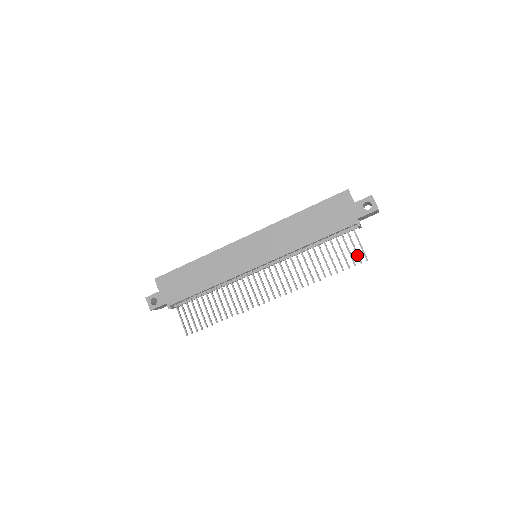
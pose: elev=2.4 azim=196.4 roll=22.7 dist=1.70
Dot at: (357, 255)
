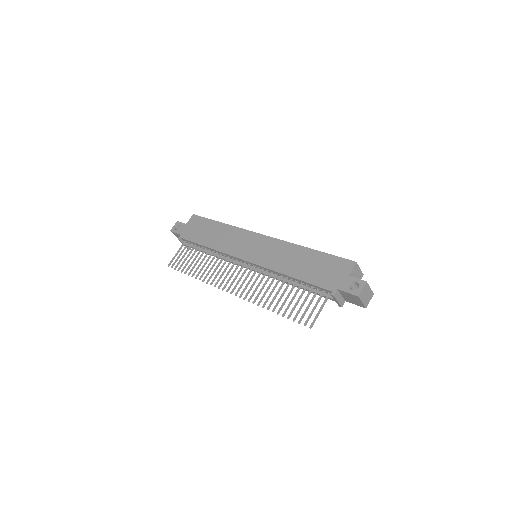
Dot at: (308, 317)
